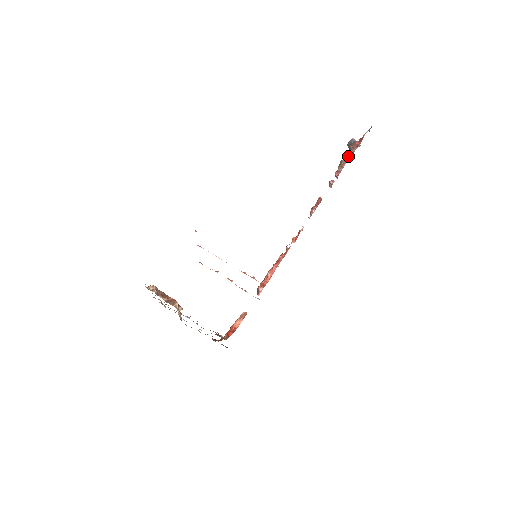
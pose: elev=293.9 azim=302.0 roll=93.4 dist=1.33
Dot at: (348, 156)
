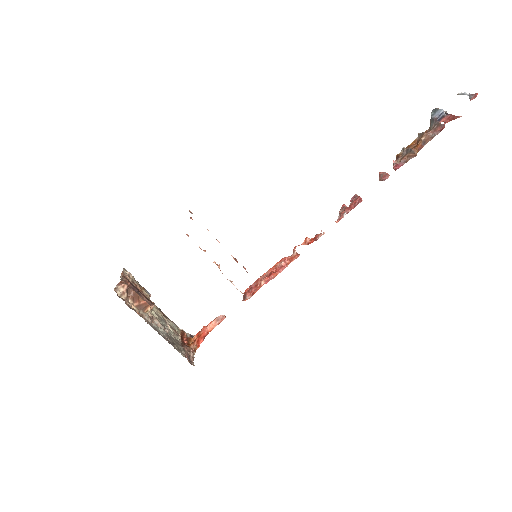
Dot at: (423, 142)
